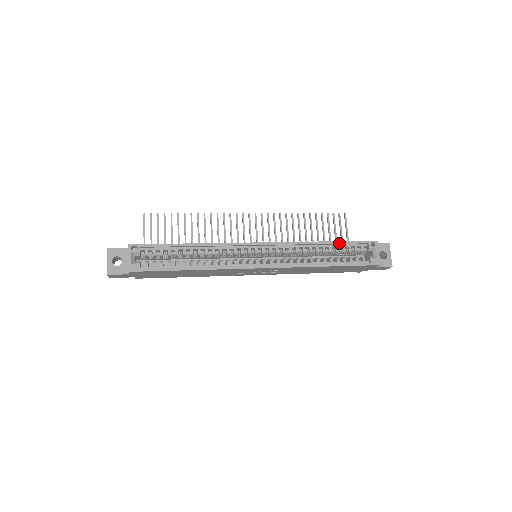
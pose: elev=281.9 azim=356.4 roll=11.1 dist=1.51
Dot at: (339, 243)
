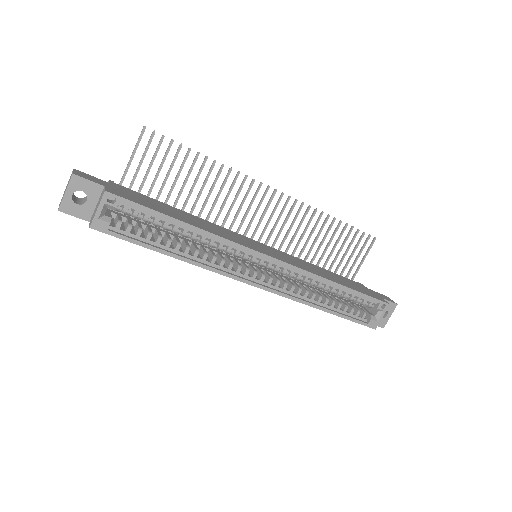
Dot at: (352, 292)
